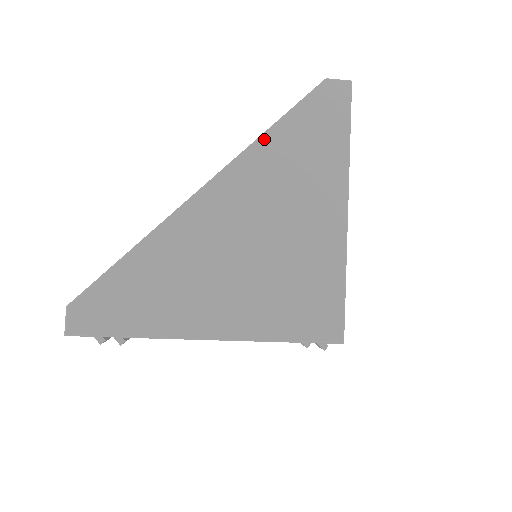
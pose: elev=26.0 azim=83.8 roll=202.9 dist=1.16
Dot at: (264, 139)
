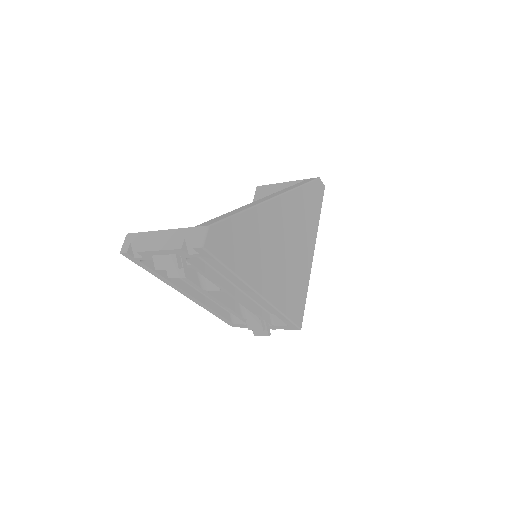
Dot at: (299, 189)
